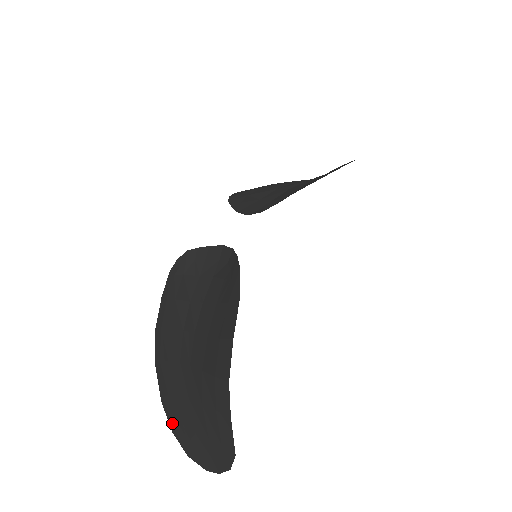
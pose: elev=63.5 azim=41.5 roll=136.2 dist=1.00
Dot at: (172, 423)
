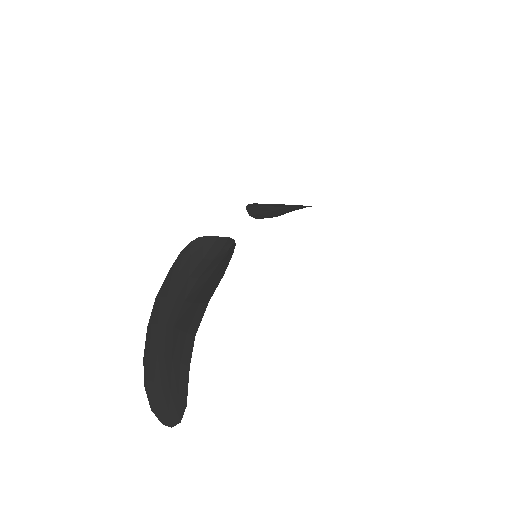
Dot at: (146, 378)
